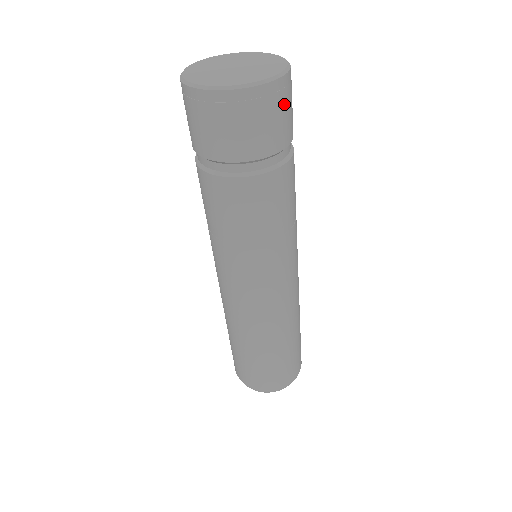
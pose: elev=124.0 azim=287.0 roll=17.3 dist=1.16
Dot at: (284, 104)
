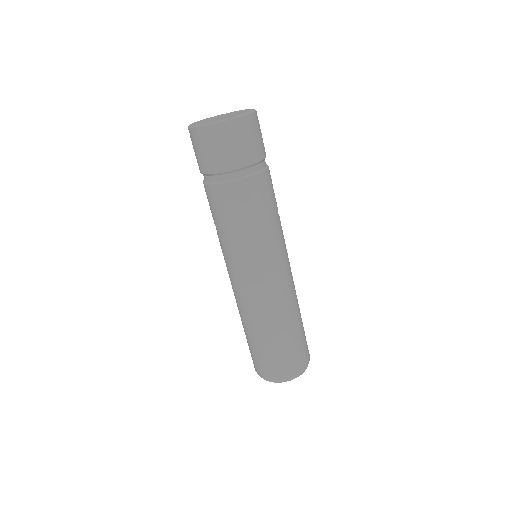
Dot at: occluded
